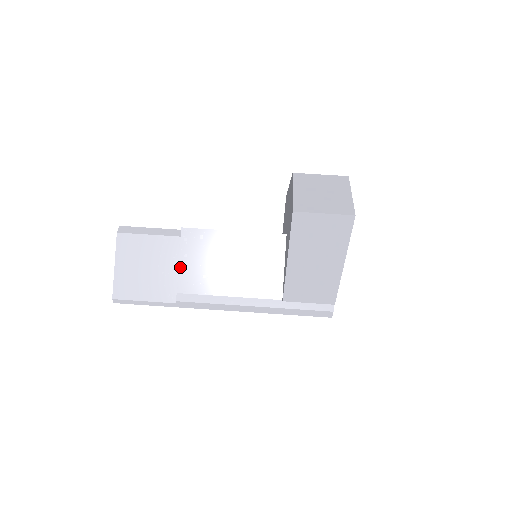
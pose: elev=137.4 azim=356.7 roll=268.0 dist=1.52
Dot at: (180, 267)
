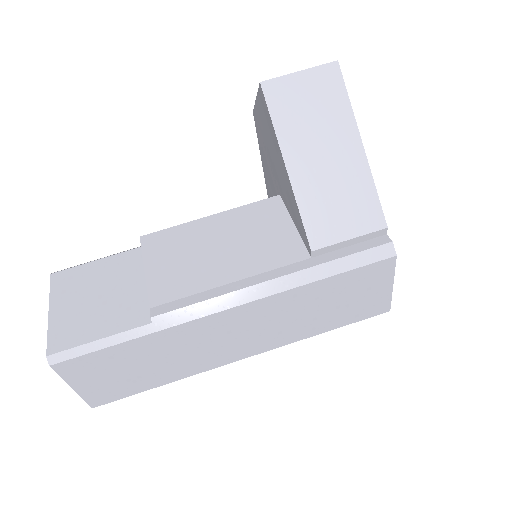
Dot at: (148, 277)
